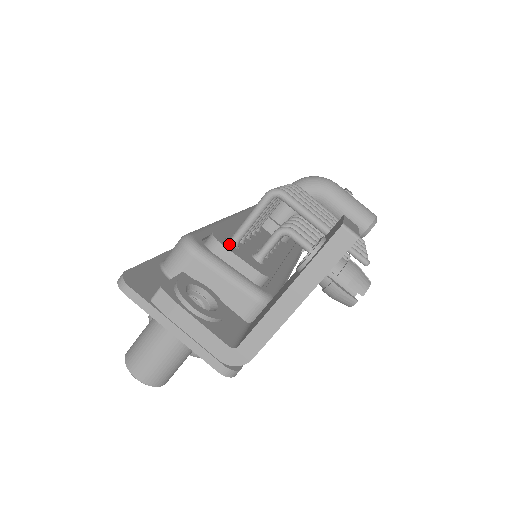
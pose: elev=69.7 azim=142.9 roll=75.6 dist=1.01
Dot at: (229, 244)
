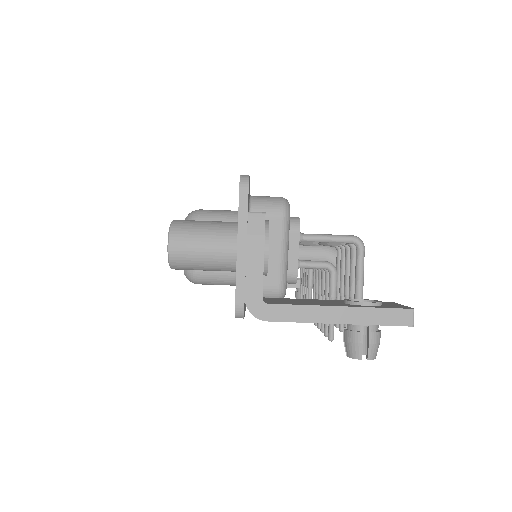
Dot at: occluded
